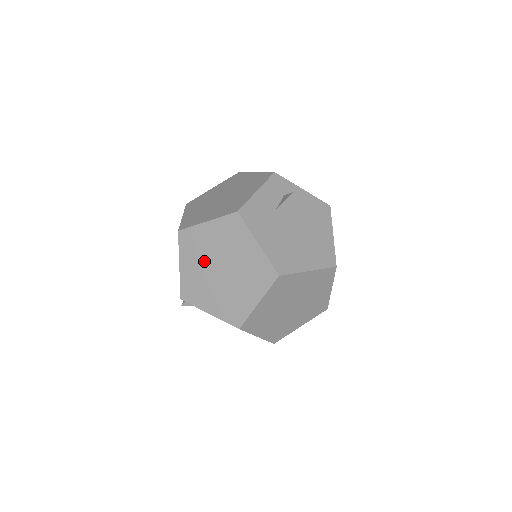
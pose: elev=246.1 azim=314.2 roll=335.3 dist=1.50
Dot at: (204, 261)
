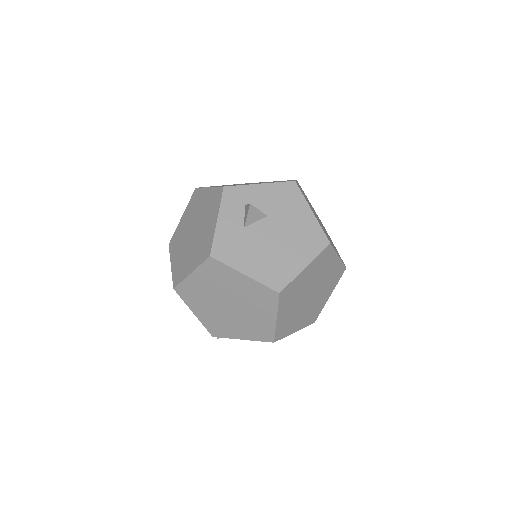
Dot at: (210, 304)
